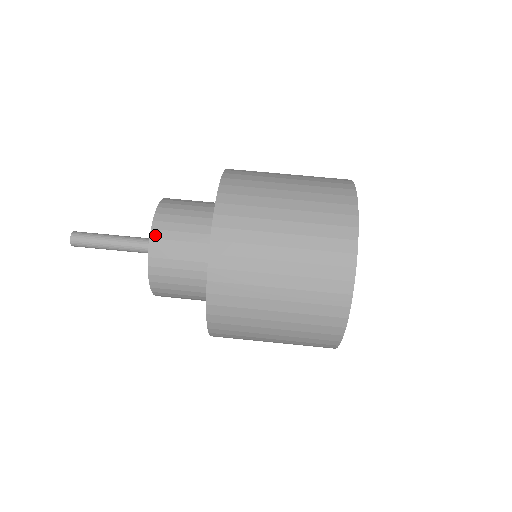
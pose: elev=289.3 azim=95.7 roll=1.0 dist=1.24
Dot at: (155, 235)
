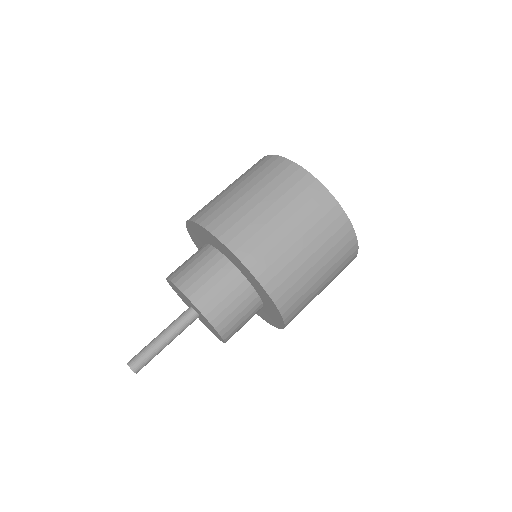
Dot at: (179, 284)
